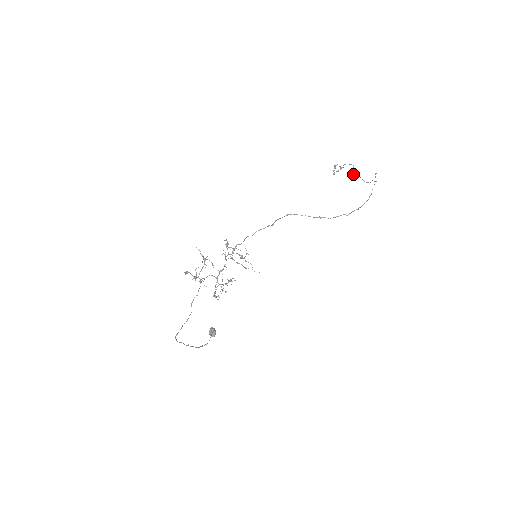
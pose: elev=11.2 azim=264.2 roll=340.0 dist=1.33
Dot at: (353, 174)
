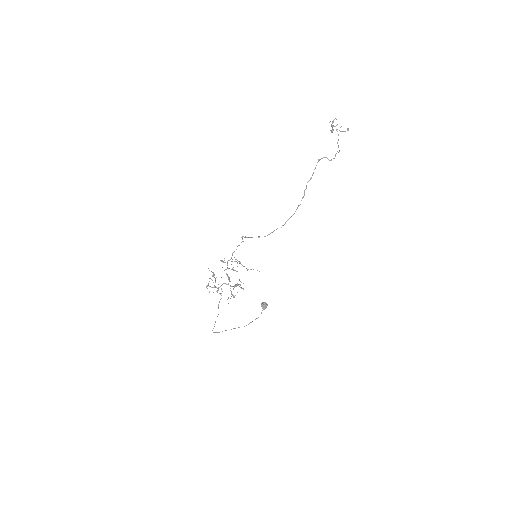
Dot at: occluded
